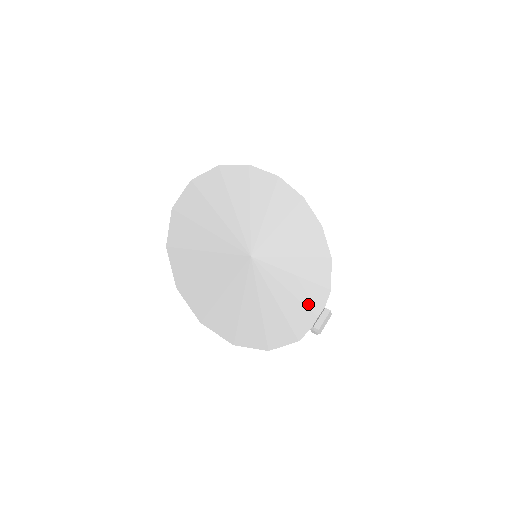
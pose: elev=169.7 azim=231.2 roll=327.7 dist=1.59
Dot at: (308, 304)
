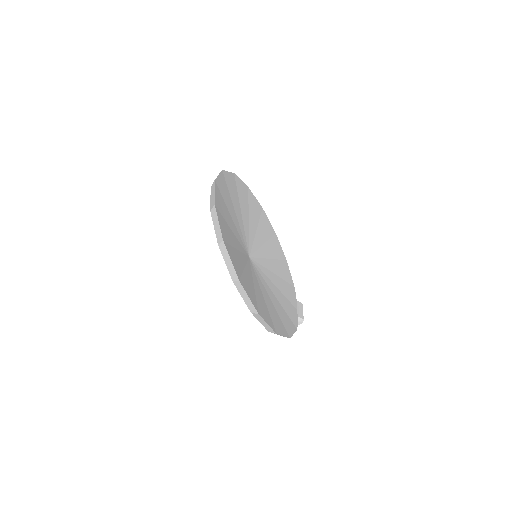
Dot at: (289, 299)
